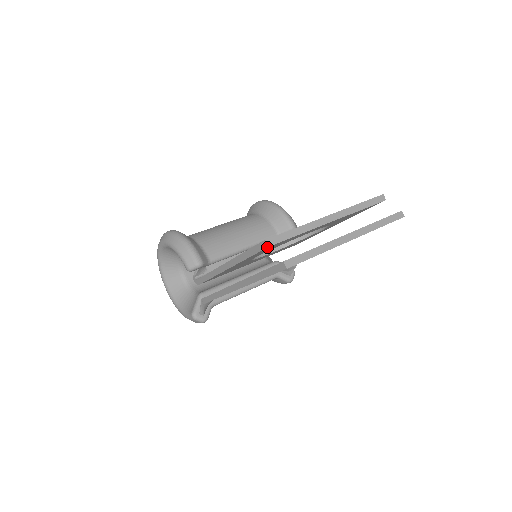
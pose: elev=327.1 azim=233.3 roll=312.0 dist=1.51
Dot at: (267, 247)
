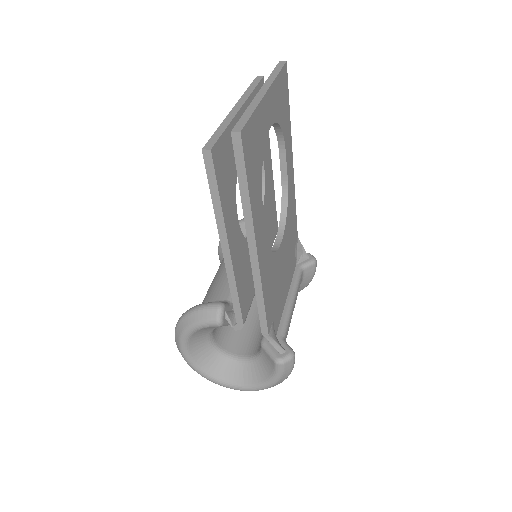
Dot at: (210, 152)
